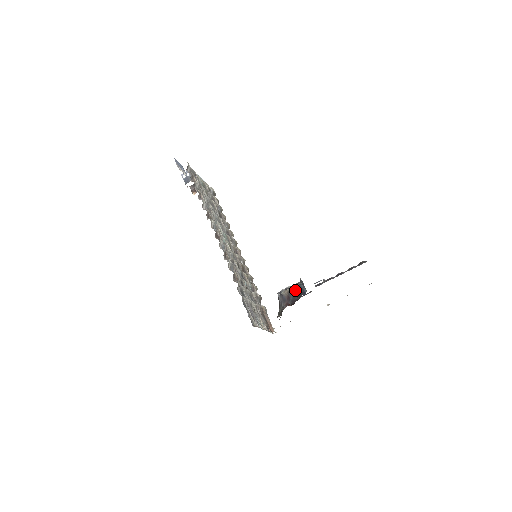
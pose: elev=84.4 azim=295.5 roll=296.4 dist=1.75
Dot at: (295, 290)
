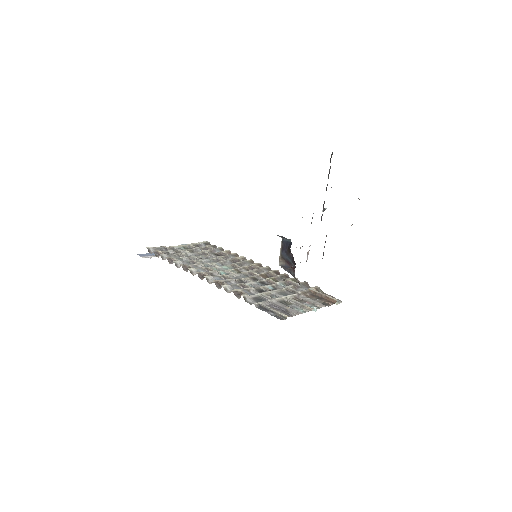
Dot at: (284, 250)
